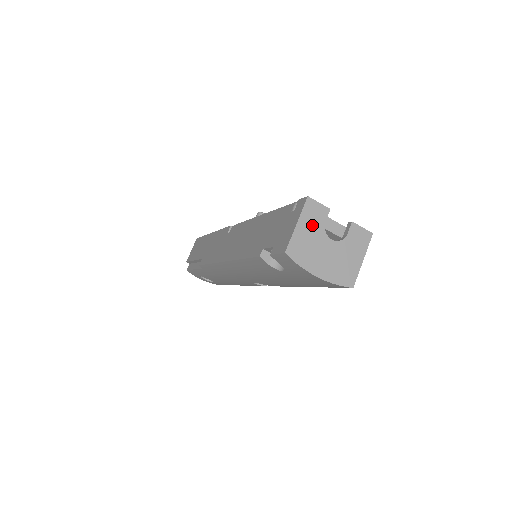
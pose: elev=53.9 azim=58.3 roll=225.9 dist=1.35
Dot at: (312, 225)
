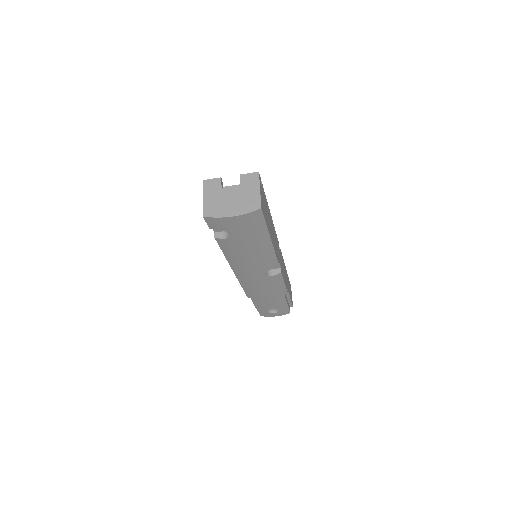
Dot at: (213, 192)
